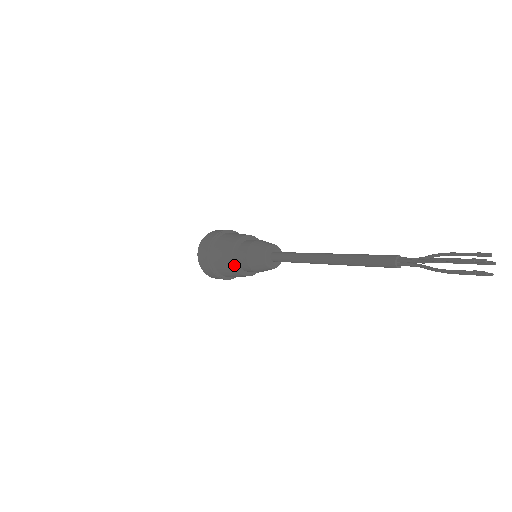
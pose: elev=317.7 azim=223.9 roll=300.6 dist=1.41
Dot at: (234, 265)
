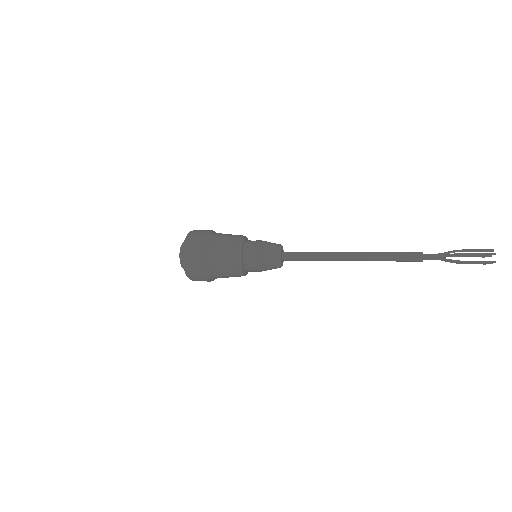
Dot at: occluded
